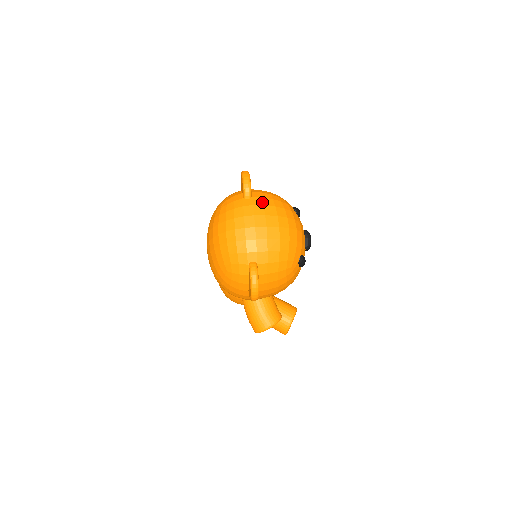
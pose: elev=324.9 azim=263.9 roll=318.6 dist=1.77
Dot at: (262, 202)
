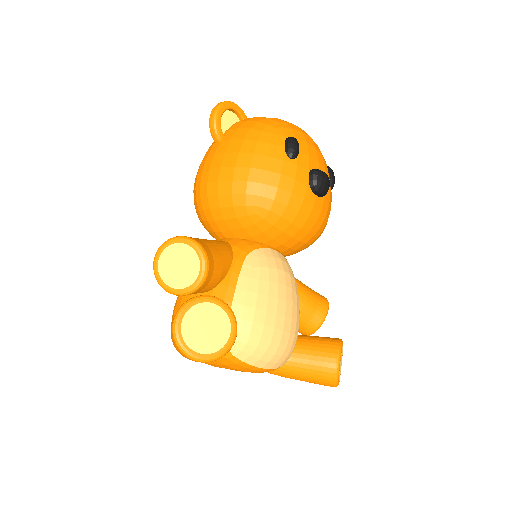
Dot at: occluded
